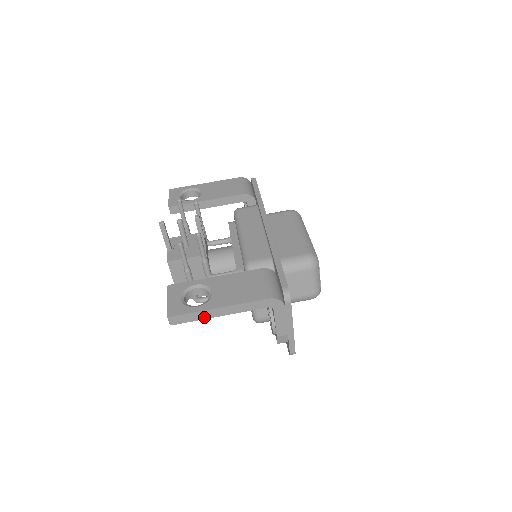
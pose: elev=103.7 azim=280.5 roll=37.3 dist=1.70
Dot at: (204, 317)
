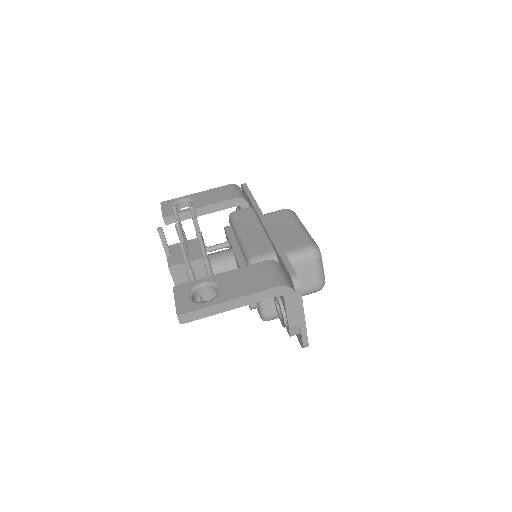
Dot at: (215, 312)
